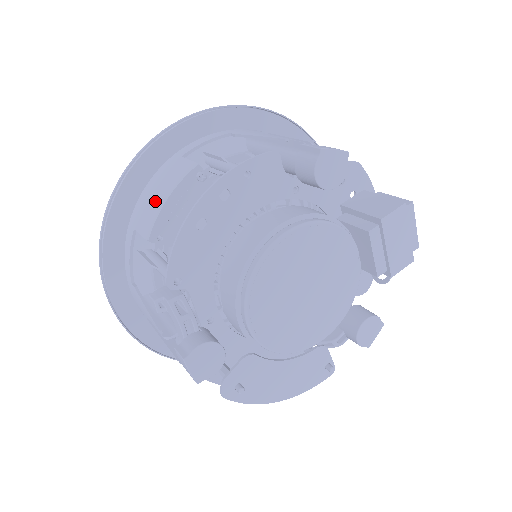
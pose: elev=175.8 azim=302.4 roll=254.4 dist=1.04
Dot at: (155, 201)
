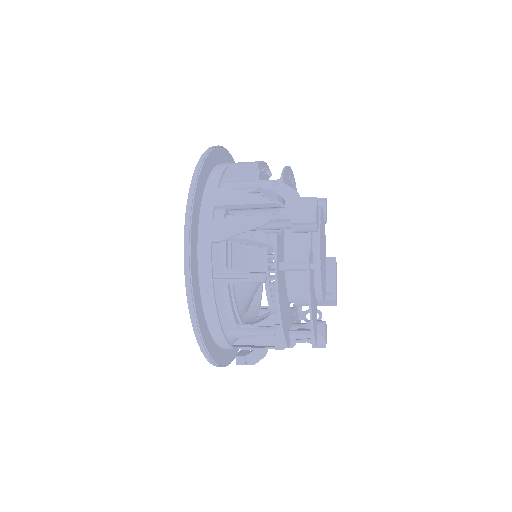
Dot at: occluded
